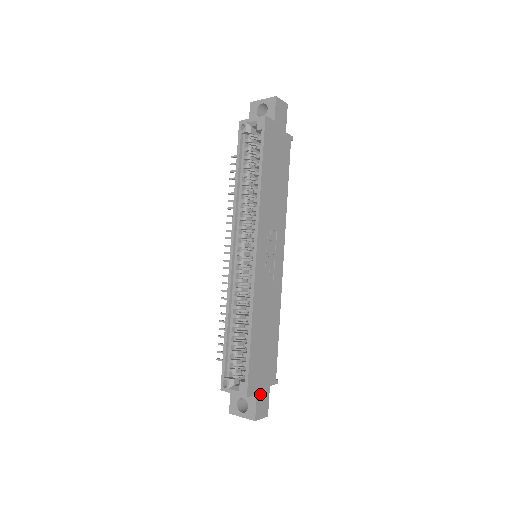
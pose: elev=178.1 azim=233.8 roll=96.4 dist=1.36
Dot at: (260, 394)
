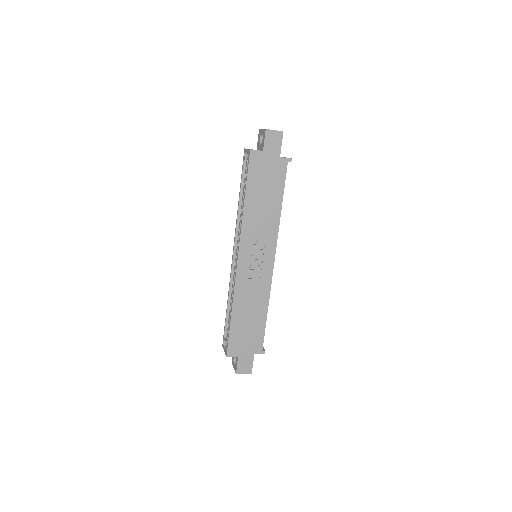
Dot at: (242, 357)
